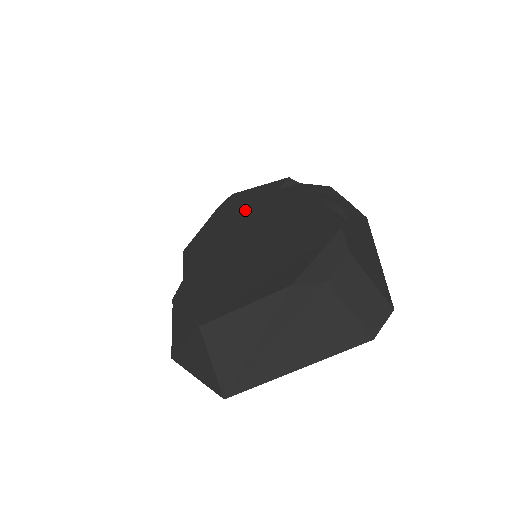
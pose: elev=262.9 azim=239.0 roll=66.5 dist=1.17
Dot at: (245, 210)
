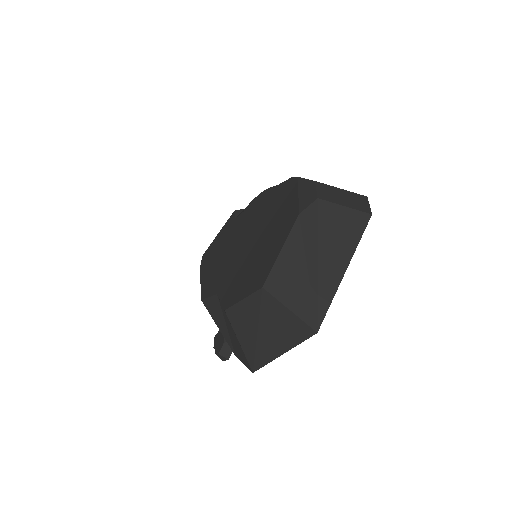
Dot at: (223, 245)
